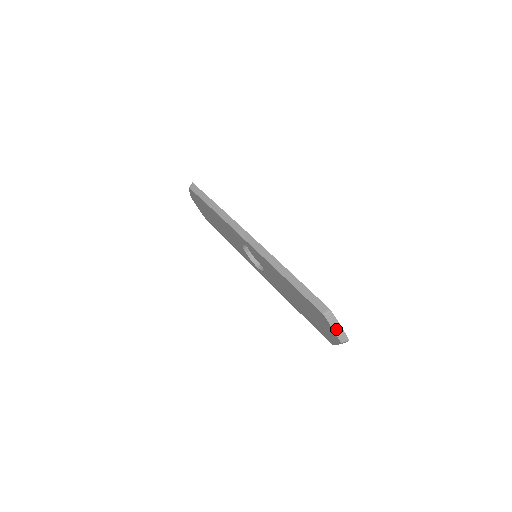
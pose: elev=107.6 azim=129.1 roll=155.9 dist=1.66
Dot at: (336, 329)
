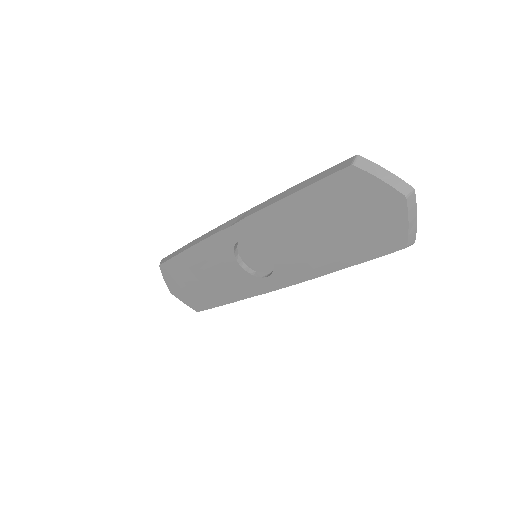
Dot at: (383, 177)
